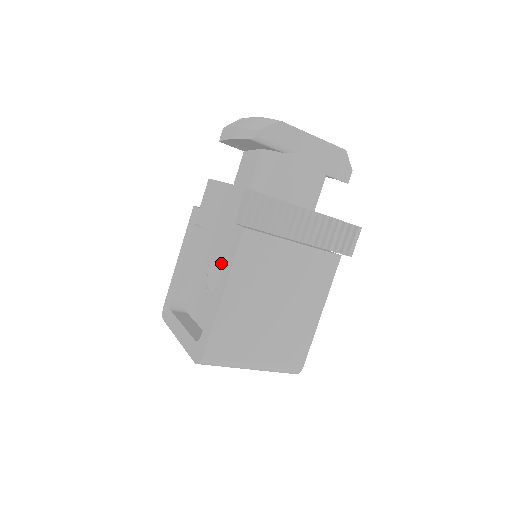
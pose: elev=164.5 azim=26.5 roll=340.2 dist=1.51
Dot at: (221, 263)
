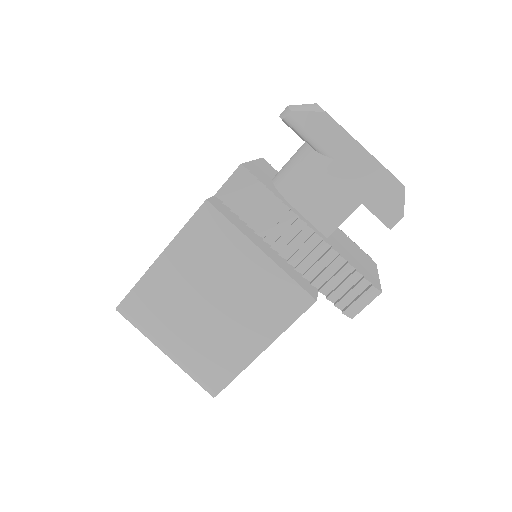
Dot at: occluded
